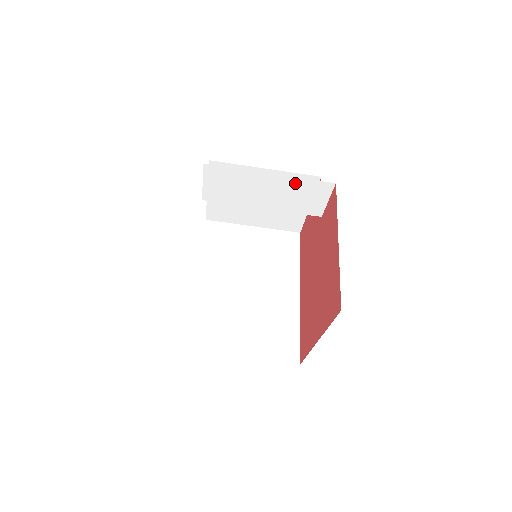
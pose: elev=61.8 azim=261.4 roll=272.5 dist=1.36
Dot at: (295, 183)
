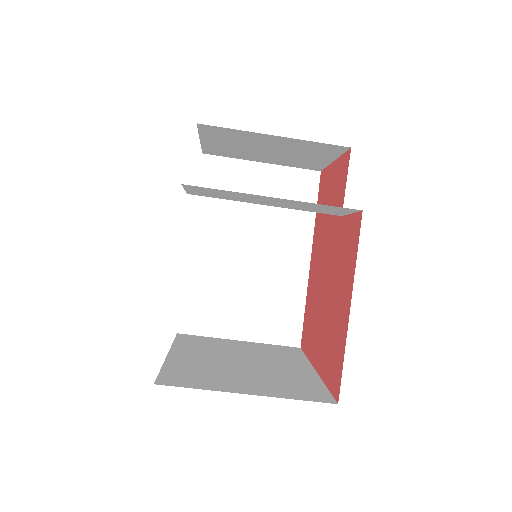
Dot at: (307, 203)
